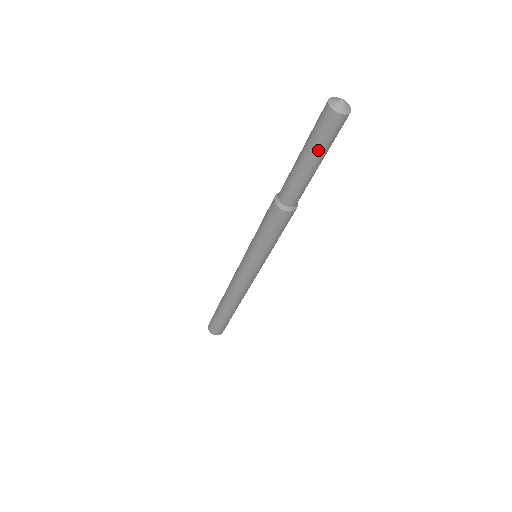
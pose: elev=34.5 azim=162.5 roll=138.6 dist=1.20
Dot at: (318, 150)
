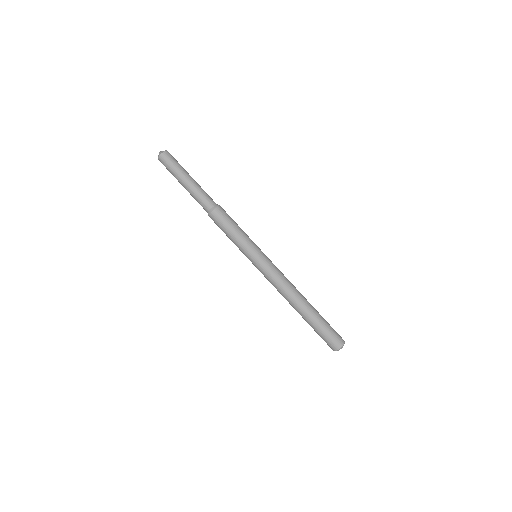
Dot at: (178, 173)
